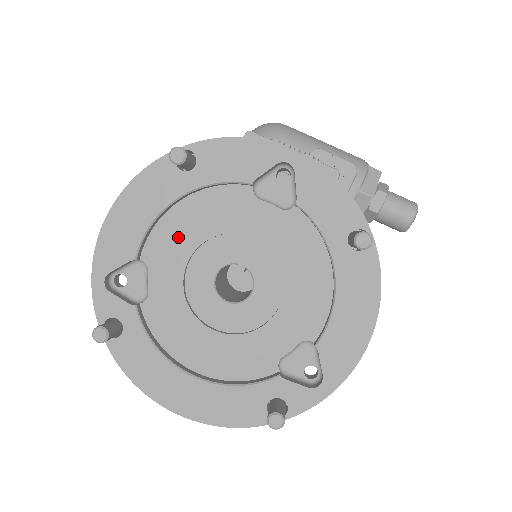
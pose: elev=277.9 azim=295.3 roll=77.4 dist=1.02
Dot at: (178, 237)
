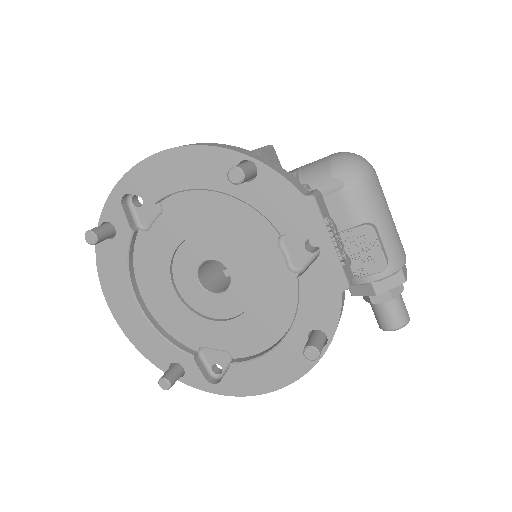
Dot at: (199, 214)
